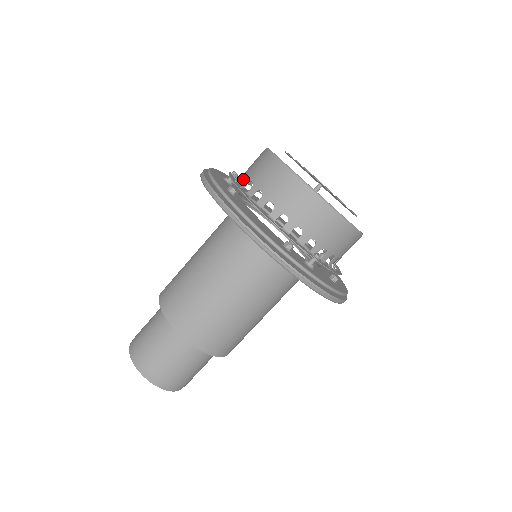
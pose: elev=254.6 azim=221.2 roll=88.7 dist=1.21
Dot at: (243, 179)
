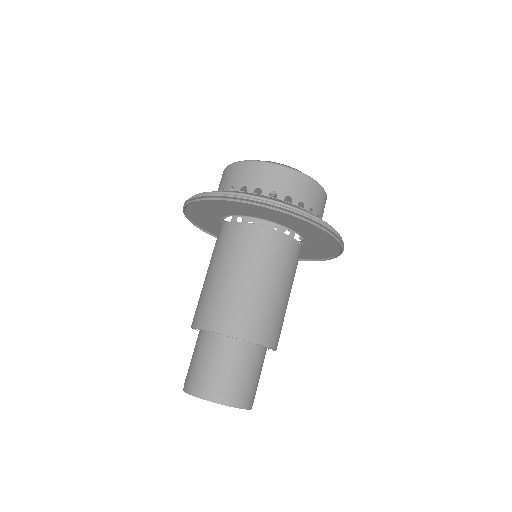
Dot at: occluded
